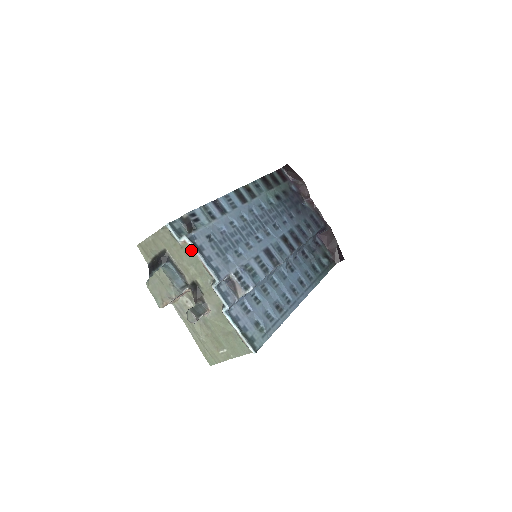
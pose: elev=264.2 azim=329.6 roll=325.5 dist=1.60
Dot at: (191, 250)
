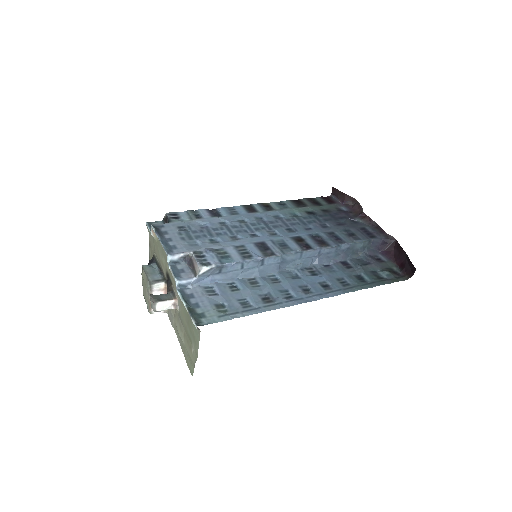
Dot at: occluded
